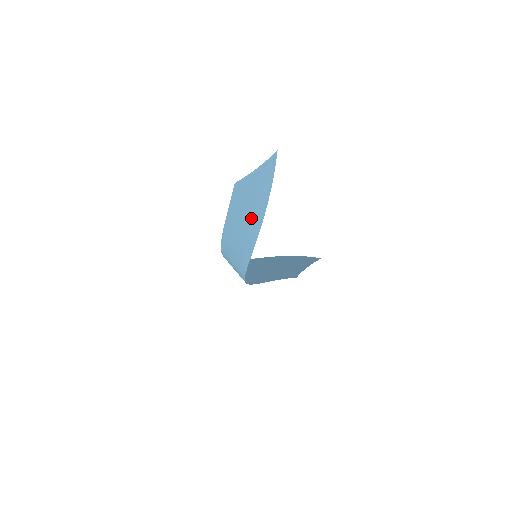
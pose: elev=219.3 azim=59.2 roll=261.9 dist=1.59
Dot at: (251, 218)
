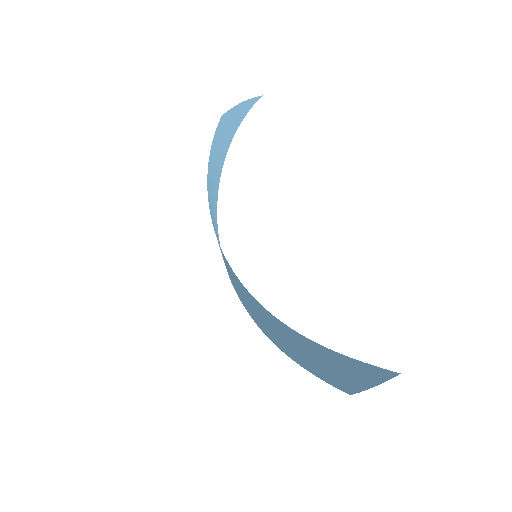
Dot at: (326, 359)
